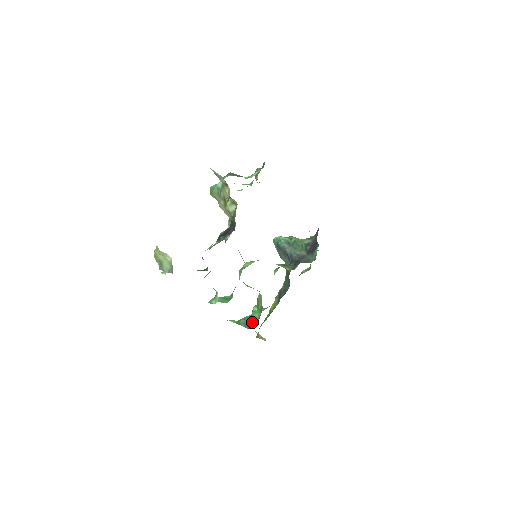
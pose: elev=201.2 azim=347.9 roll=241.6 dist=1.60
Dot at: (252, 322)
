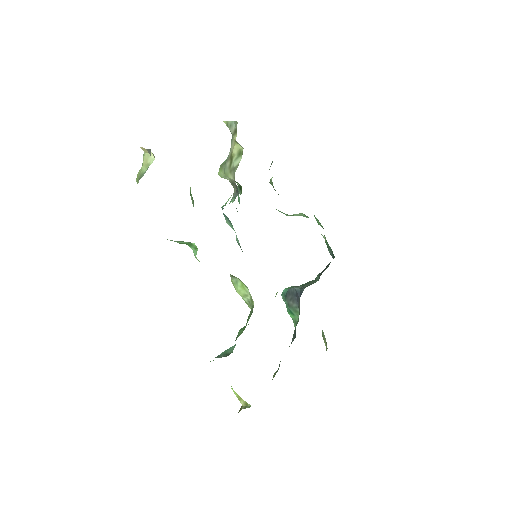
Dot at: occluded
